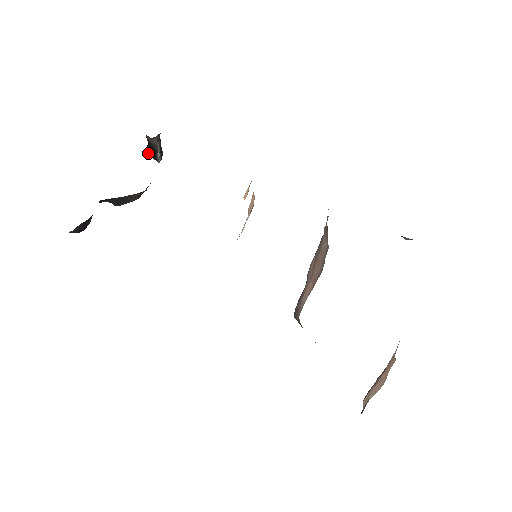
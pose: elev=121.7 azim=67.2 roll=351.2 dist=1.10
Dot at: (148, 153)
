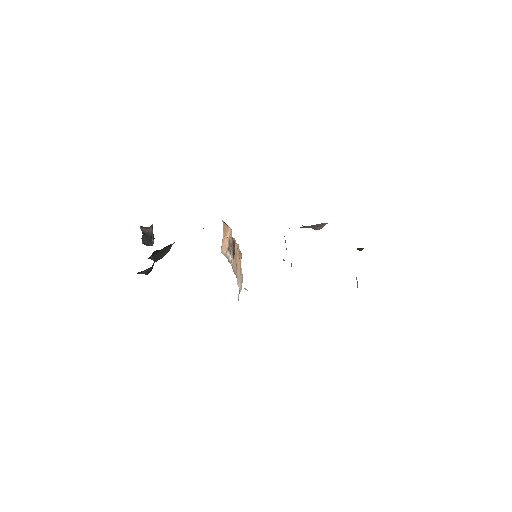
Dot at: (143, 243)
